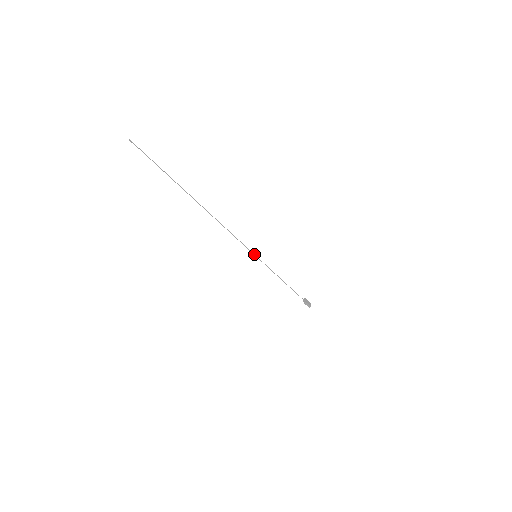
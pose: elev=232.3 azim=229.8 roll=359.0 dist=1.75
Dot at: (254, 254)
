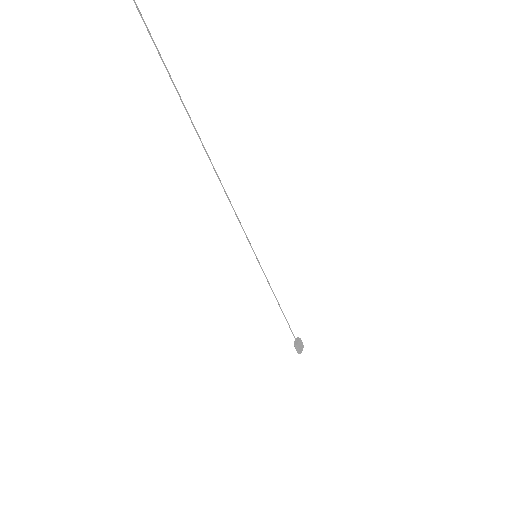
Dot at: (254, 252)
